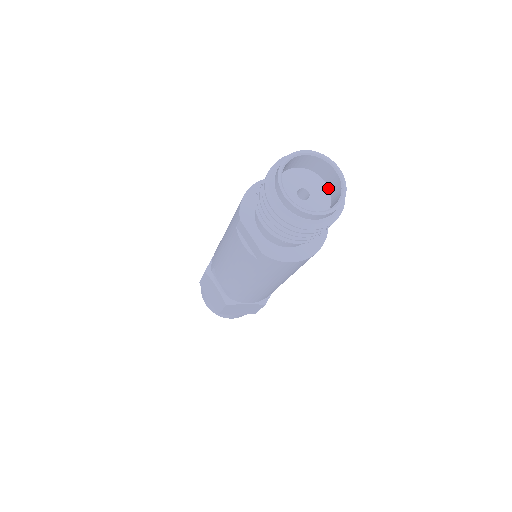
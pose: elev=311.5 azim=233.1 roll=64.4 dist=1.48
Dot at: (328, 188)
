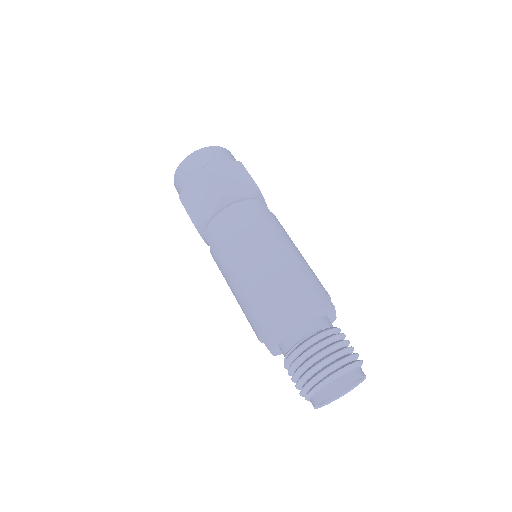
Dot at: occluded
